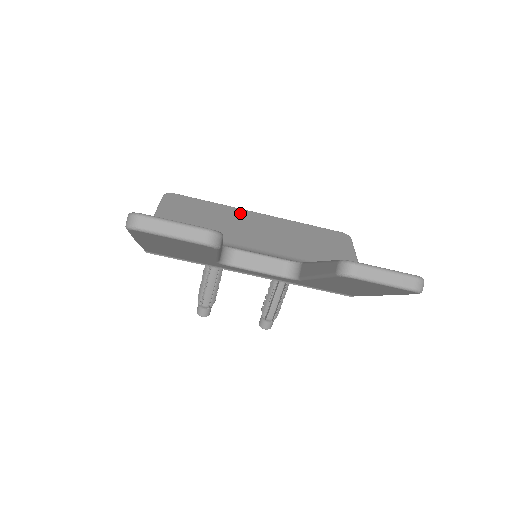
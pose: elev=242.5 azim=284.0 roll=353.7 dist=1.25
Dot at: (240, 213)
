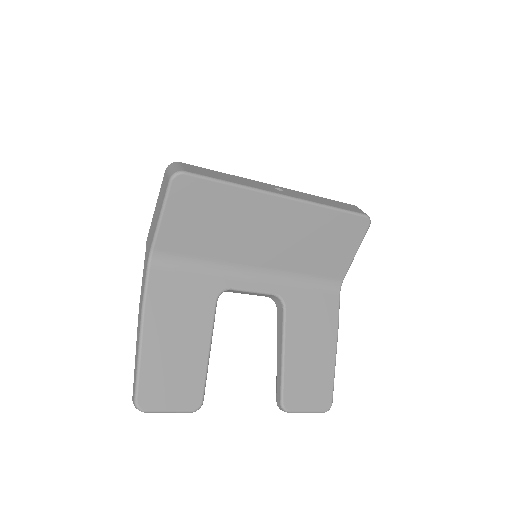
Dot at: (259, 204)
